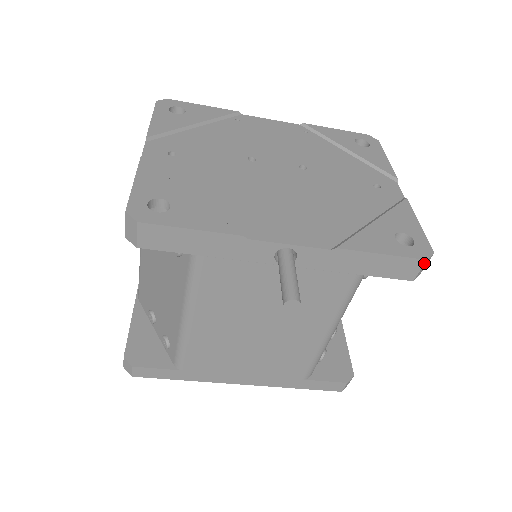
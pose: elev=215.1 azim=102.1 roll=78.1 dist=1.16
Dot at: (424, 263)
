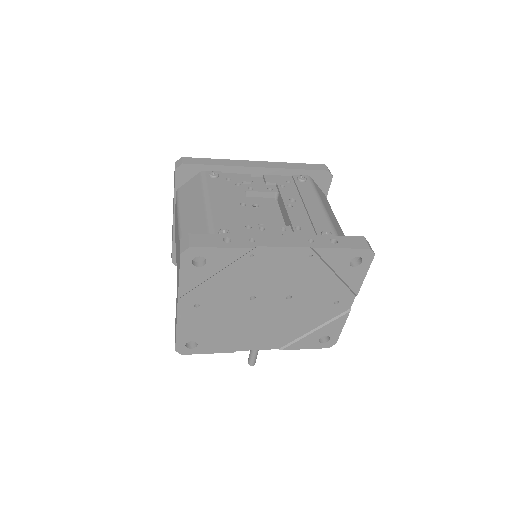
Dot at: (327, 346)
